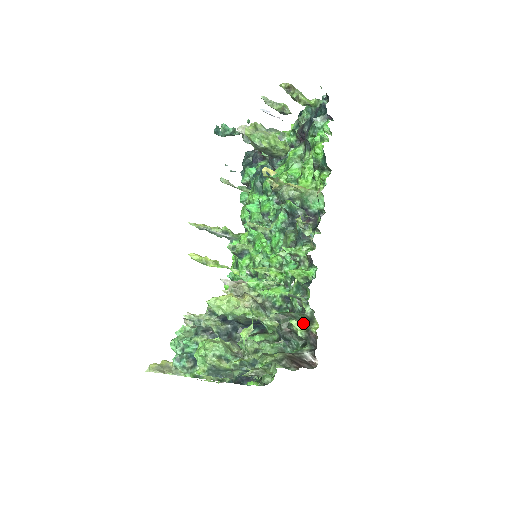
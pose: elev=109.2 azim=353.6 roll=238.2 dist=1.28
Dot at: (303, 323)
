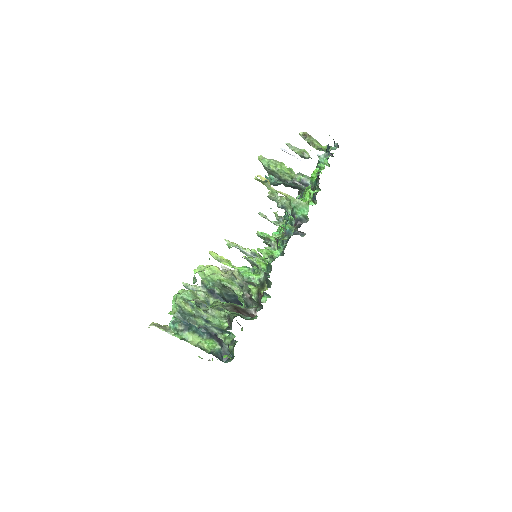
Dot at: (258, 288)
